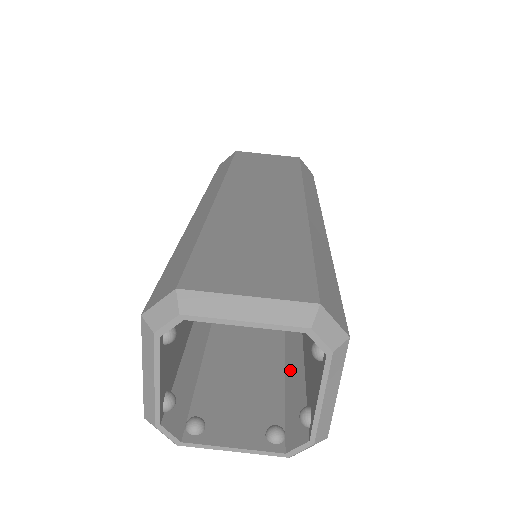
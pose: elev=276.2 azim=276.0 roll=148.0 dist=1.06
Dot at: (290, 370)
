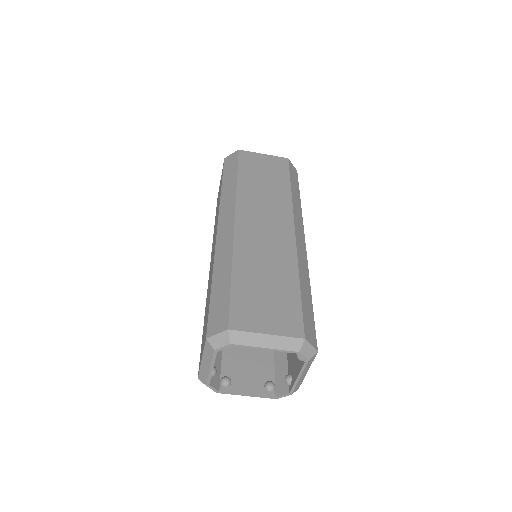
Dot at: occluded
